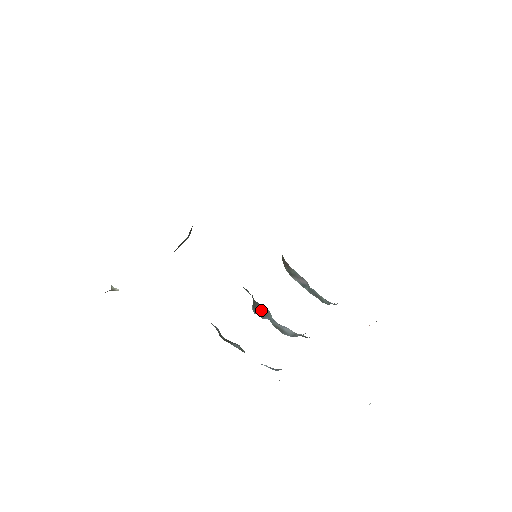
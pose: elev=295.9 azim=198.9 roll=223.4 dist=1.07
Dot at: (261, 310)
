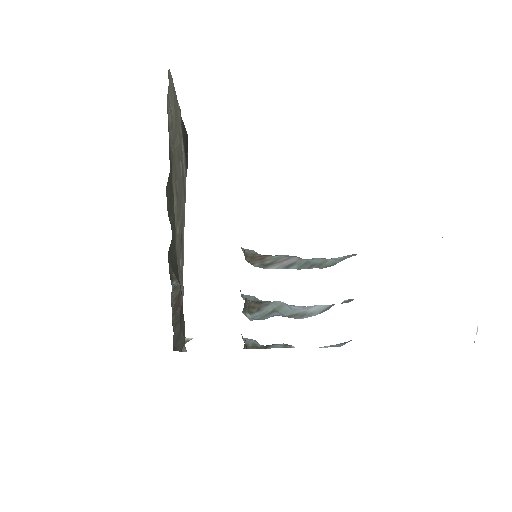
Dot at: (269, 309)
